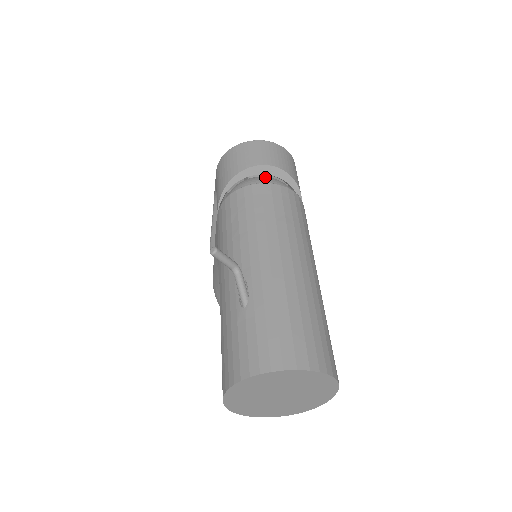
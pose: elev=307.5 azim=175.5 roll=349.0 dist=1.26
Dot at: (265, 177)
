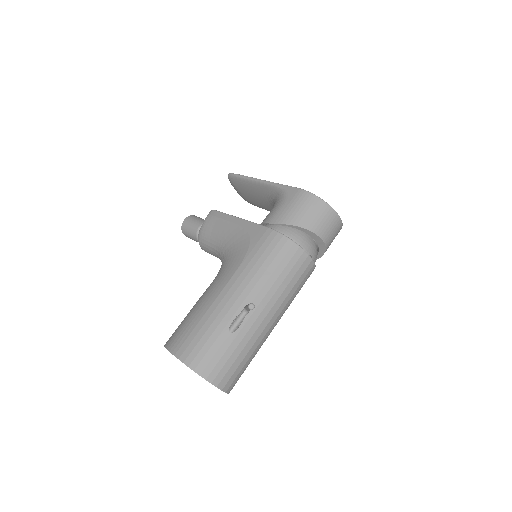
Dot at: (314, 245)
